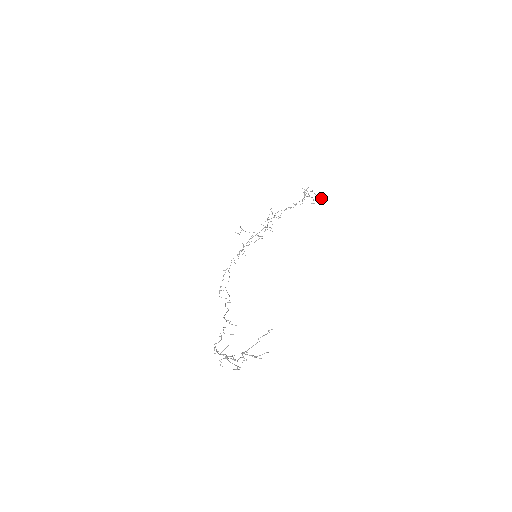
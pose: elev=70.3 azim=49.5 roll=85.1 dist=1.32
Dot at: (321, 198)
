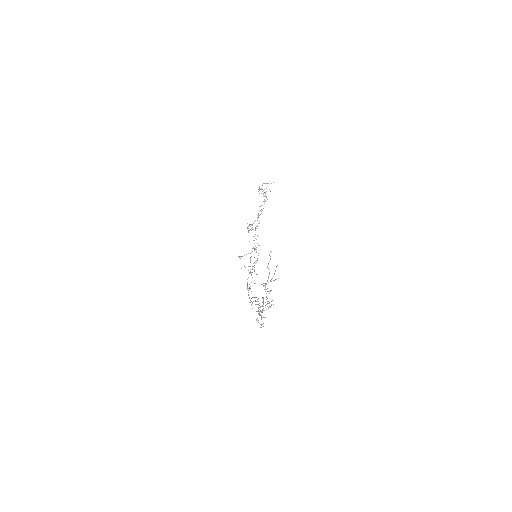
Dot at: occluded
